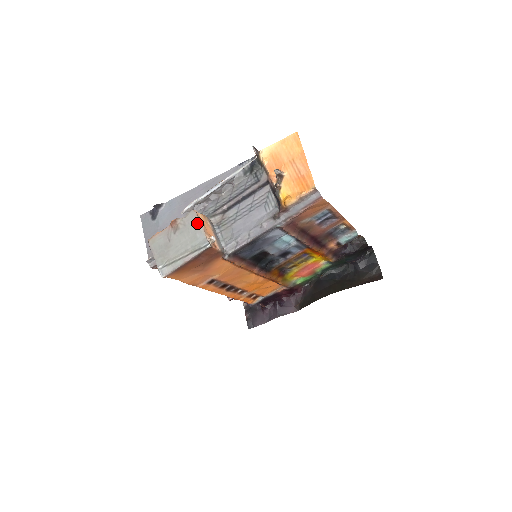
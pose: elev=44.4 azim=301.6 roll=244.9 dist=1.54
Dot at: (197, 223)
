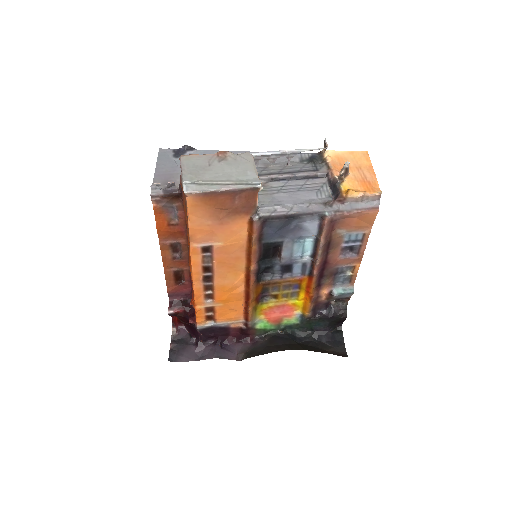
Dot at: (252, 163)
